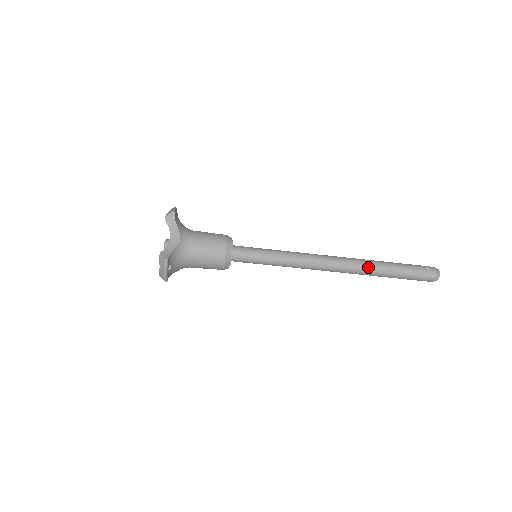
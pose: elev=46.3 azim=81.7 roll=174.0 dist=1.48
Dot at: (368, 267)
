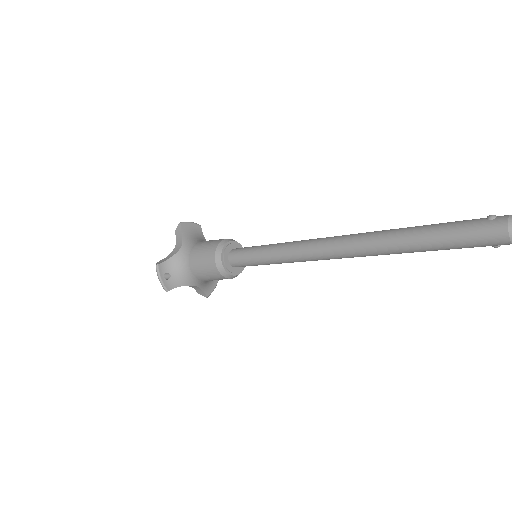
Dot at: (380, 238)
